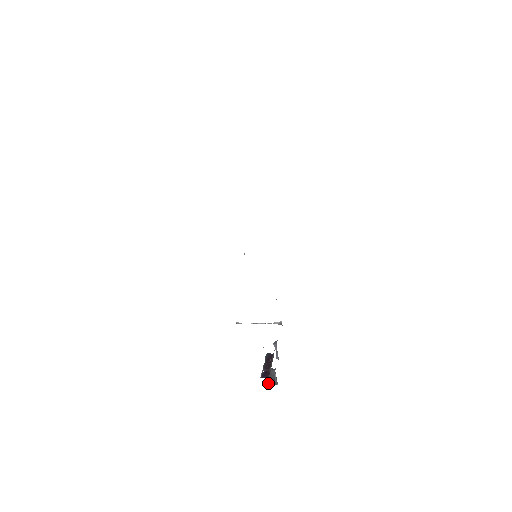
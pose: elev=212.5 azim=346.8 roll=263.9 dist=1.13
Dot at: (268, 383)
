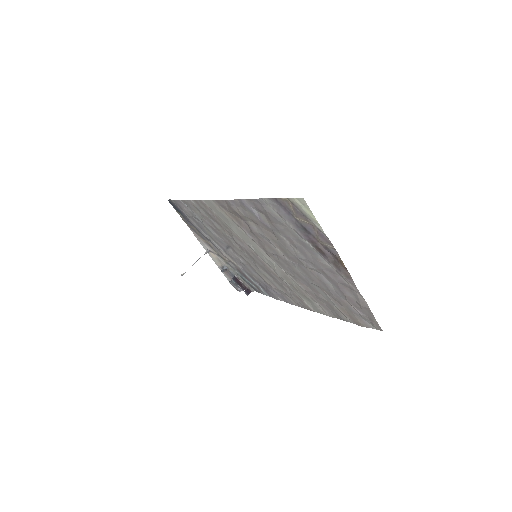
Dot at: (239, 291)
